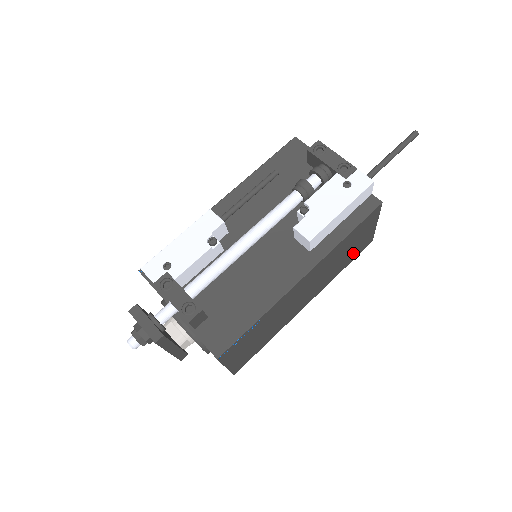
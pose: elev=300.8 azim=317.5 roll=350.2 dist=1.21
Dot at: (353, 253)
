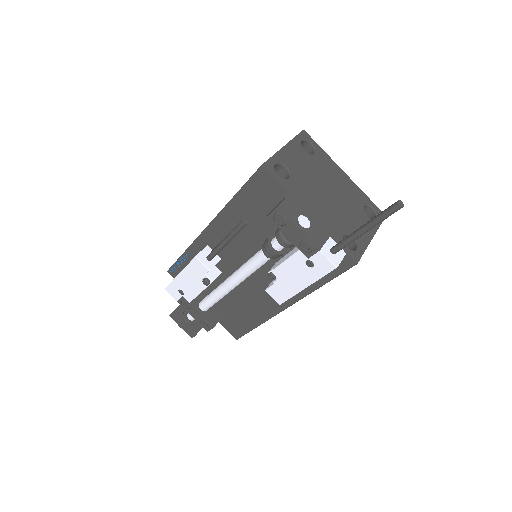
Dot at: occluded
